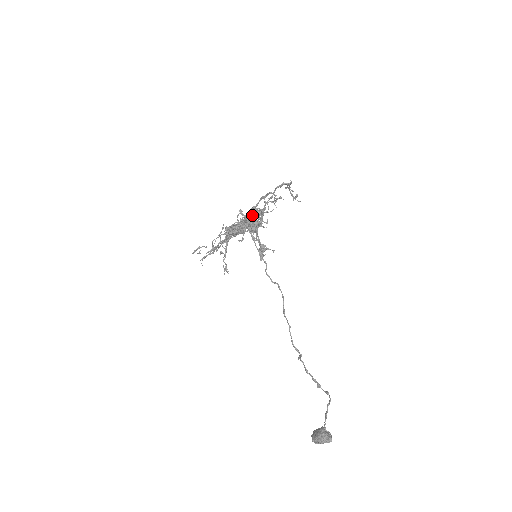
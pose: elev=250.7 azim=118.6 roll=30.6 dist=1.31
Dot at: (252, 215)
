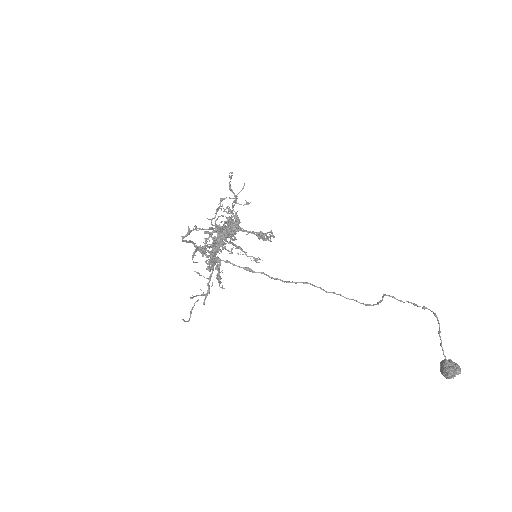
Dot at: (204, 253)
